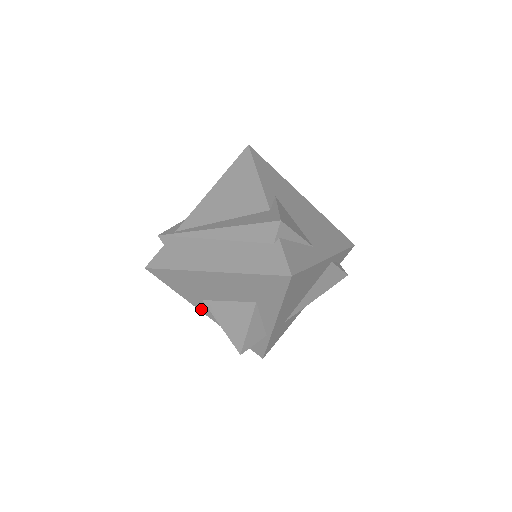
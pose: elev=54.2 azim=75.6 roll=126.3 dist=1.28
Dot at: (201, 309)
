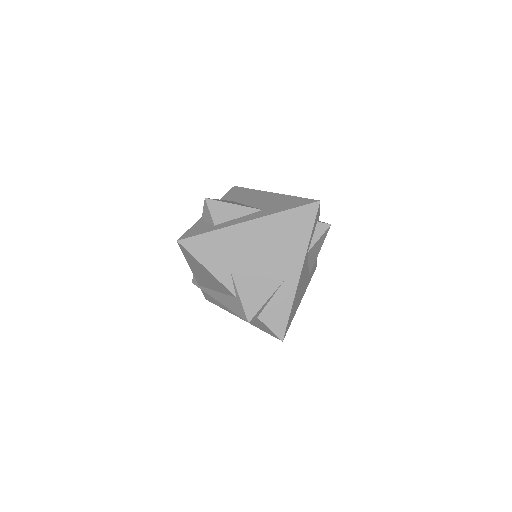
Dot at: occluded
